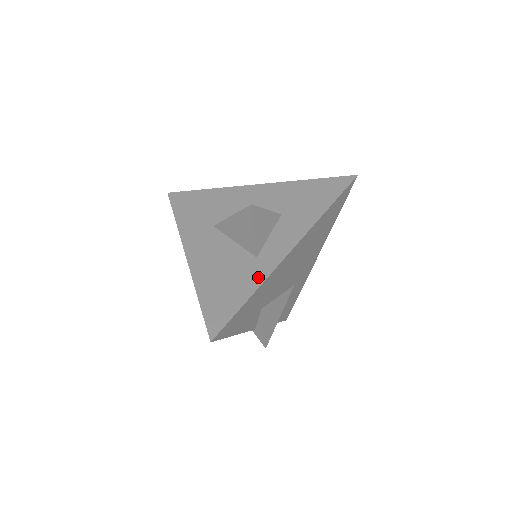
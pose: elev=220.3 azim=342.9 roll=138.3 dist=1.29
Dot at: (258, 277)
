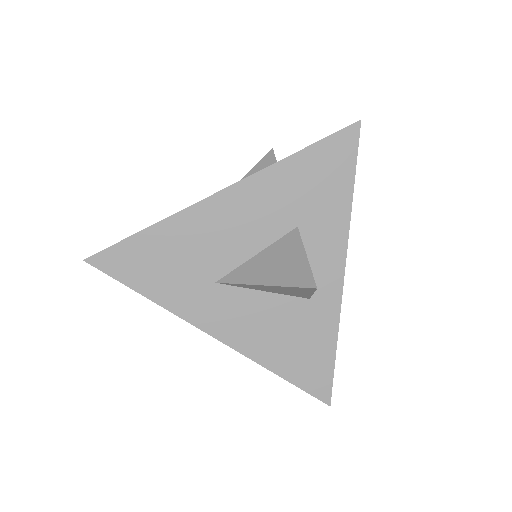
Dot at: (329, 321)
